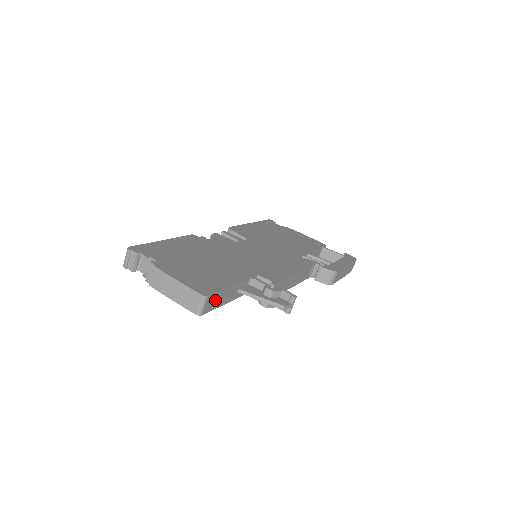
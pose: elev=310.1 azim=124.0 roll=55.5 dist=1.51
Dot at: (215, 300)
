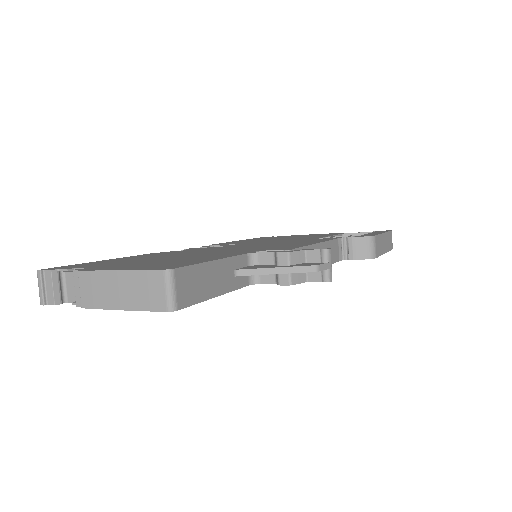
Dot at: (195, 282)
